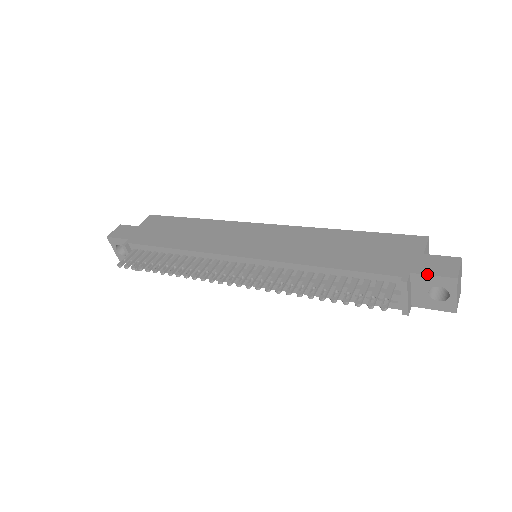
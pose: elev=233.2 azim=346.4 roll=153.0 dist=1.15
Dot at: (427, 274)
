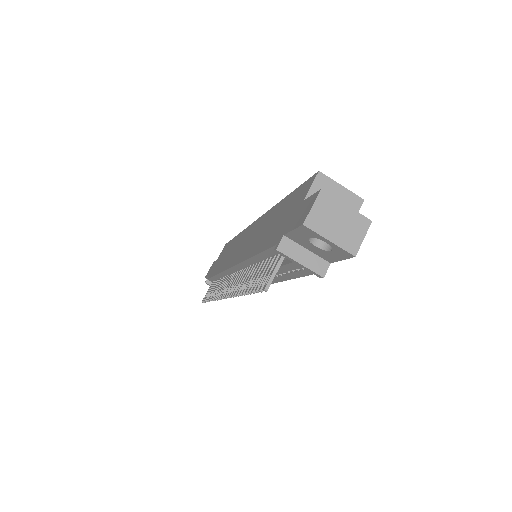
Dot at: (290, 231)
